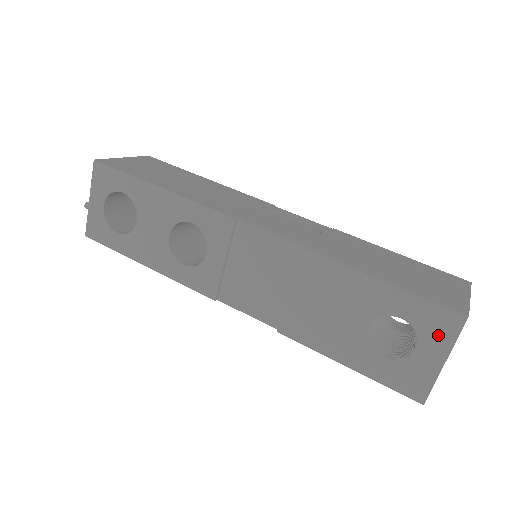
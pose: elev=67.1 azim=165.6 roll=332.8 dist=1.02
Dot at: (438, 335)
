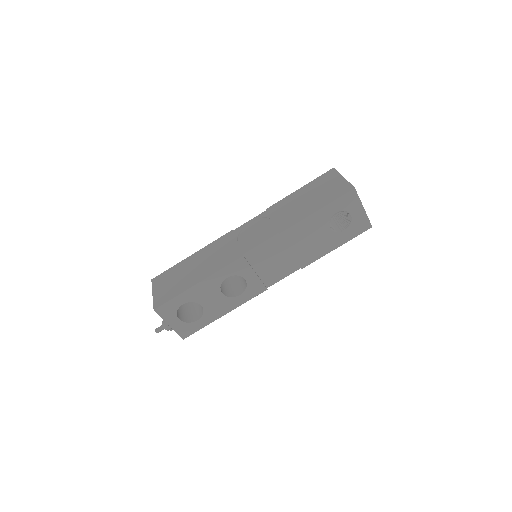
Dot at: (353, 204)
